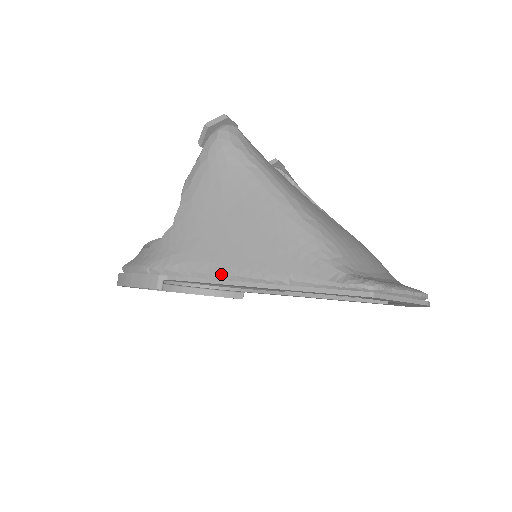
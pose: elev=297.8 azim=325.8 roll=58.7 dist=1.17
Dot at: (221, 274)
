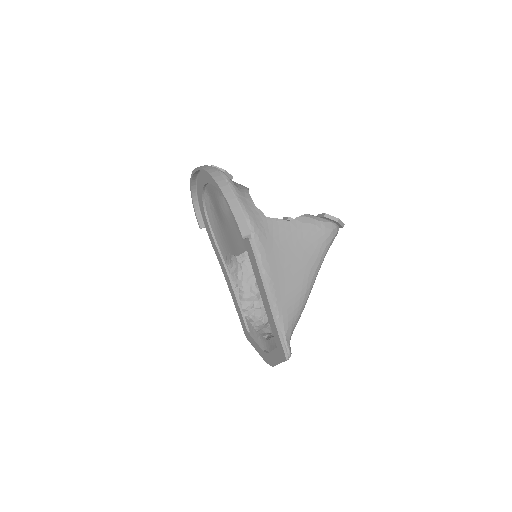
Dot at: (266, 275)
